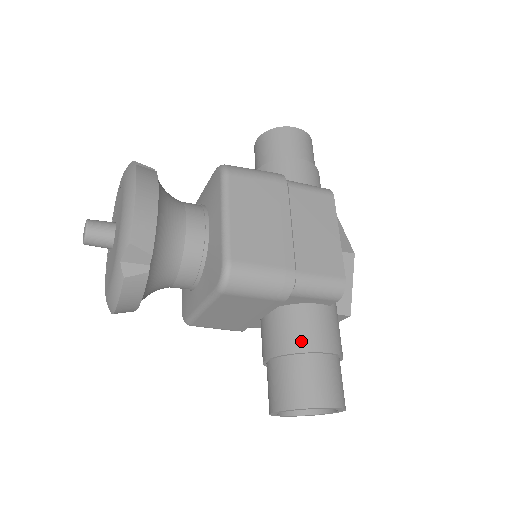
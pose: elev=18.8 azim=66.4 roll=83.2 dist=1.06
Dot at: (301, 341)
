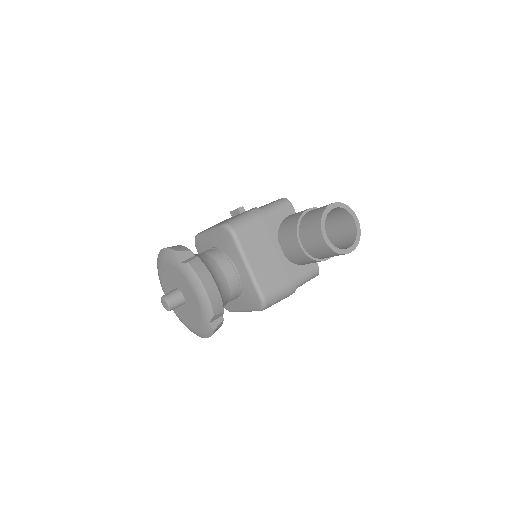
Dot at: occluded
